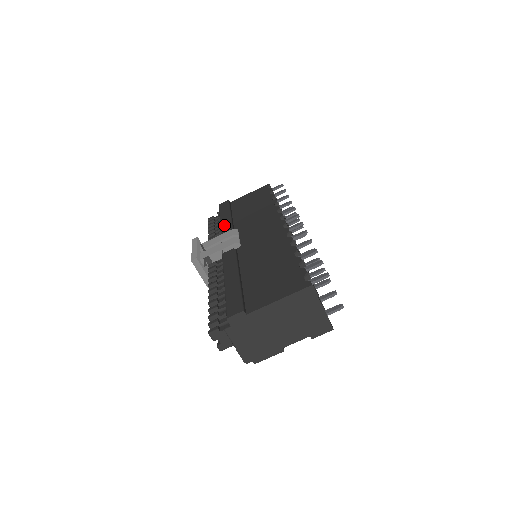
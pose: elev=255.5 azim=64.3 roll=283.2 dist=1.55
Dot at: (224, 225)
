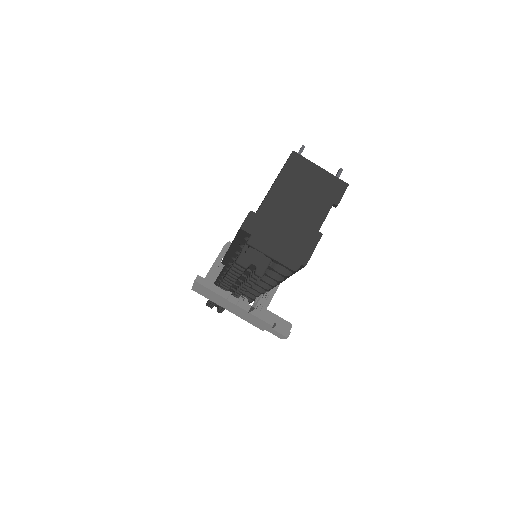
Dot at: occluded
